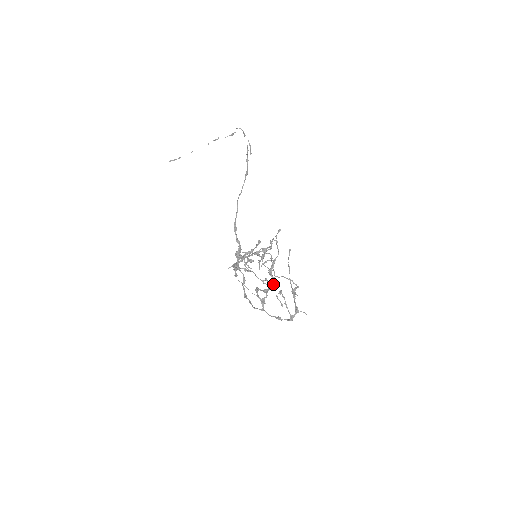
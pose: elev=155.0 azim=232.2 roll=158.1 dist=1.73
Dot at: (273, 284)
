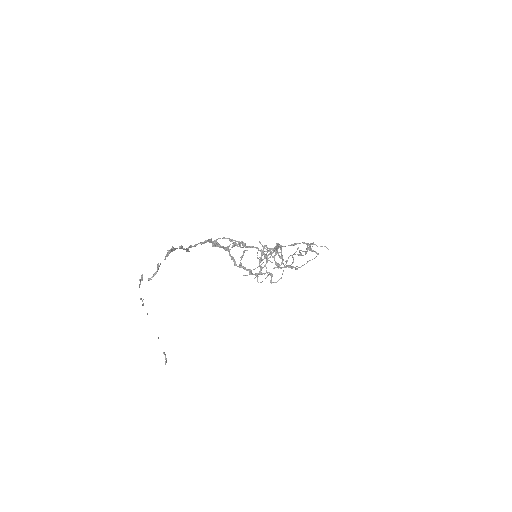
Dot at: (280, 247)
